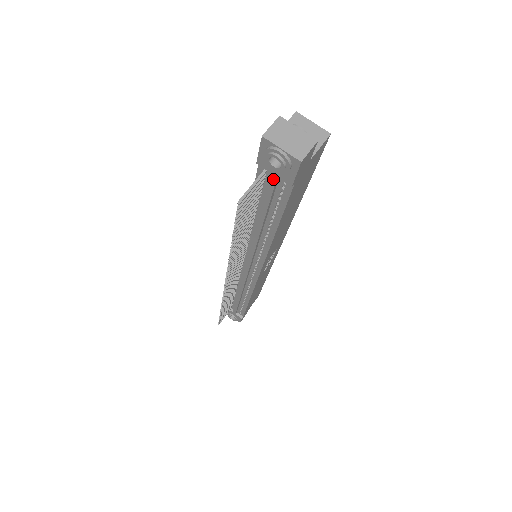
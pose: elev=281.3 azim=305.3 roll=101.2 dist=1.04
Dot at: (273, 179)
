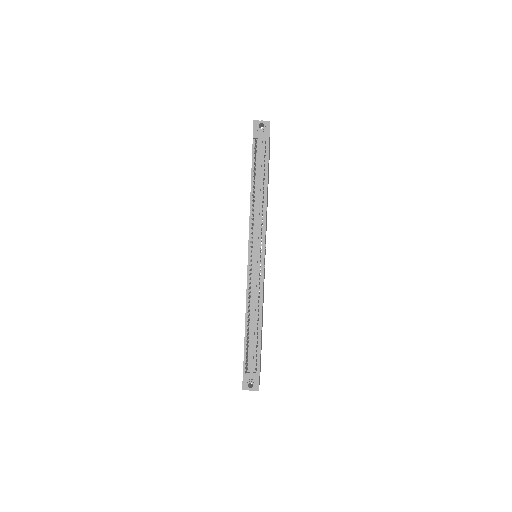
Dot at: (261, 141)
